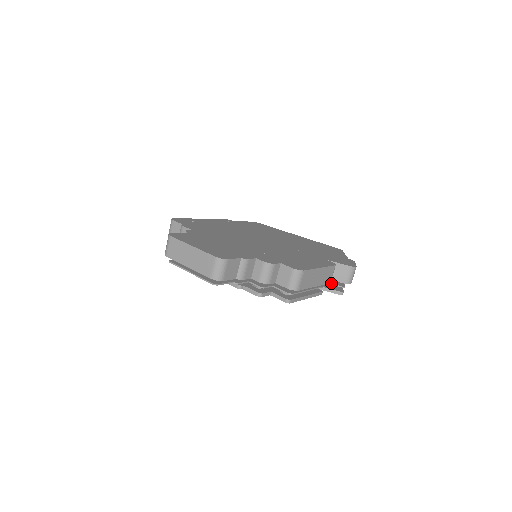
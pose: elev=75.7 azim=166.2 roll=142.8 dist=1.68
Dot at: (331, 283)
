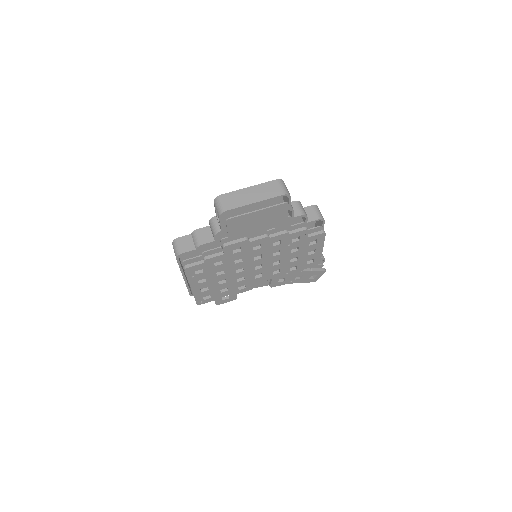
Dot at: occluded
